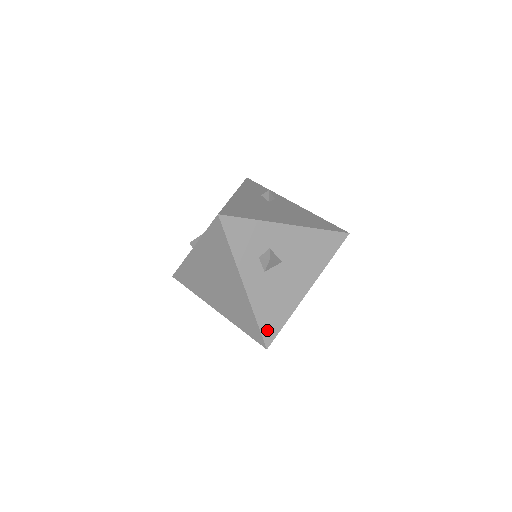
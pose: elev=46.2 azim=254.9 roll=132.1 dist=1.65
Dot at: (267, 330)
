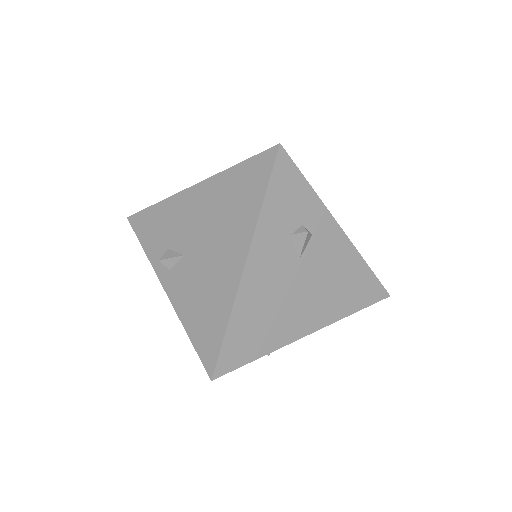
Dot at: occluded
